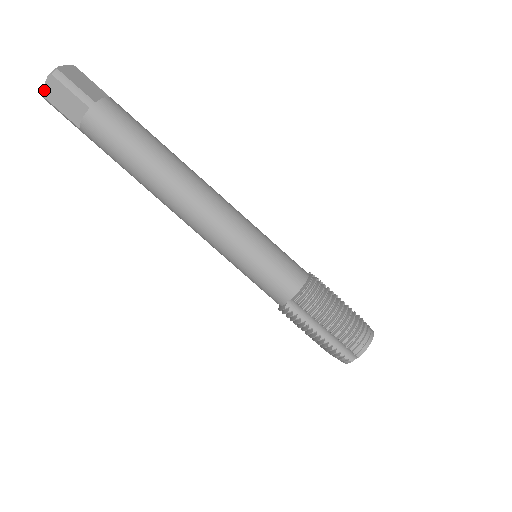
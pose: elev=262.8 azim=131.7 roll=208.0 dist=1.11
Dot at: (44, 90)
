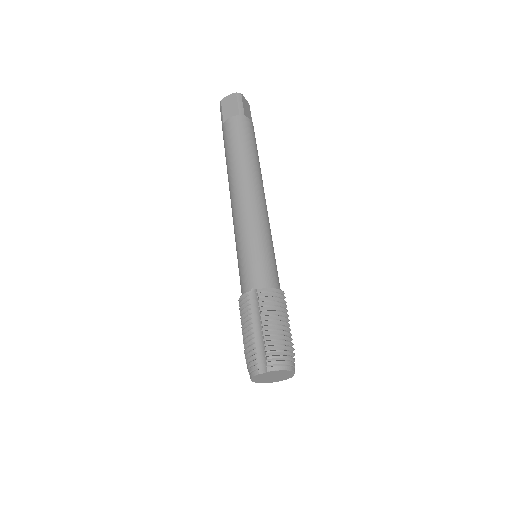
Dot at: (225, 98)
